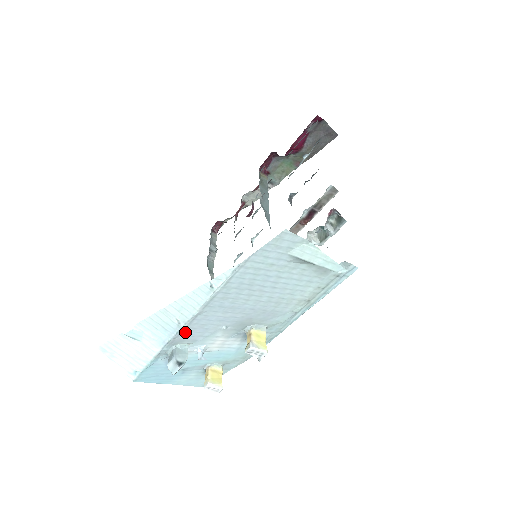
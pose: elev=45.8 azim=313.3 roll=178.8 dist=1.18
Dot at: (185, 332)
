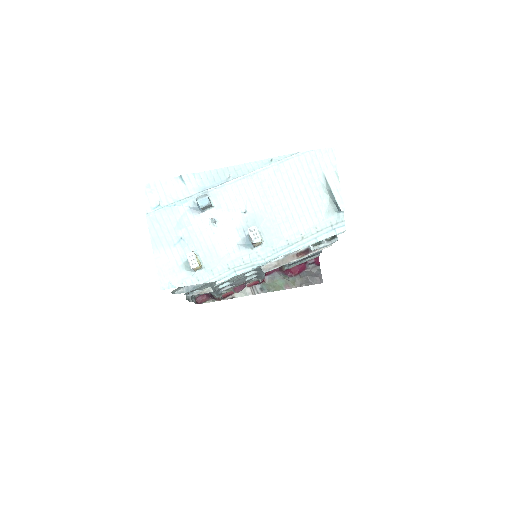
Dot at: (225, 188)
